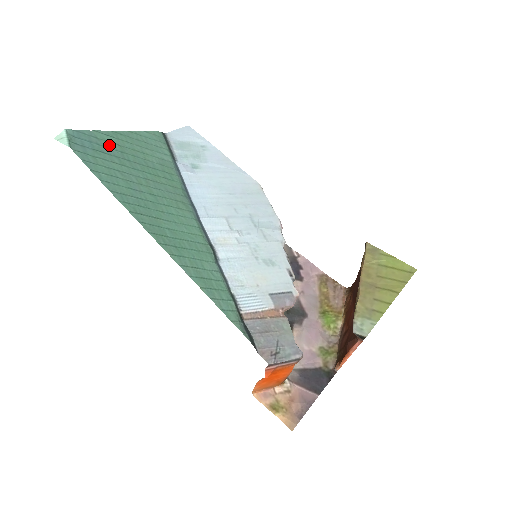
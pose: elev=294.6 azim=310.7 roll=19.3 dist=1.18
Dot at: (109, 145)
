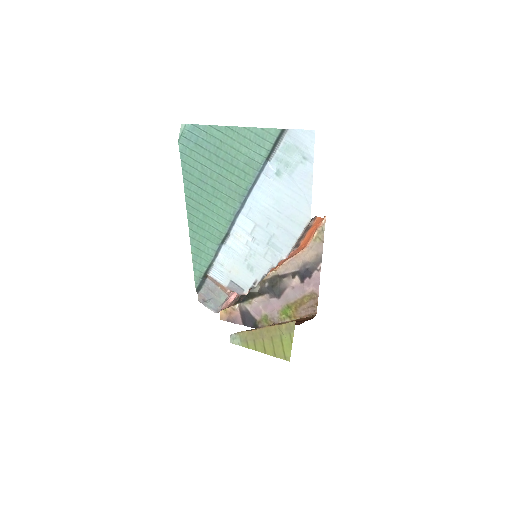
Dot at: (212, 140)
